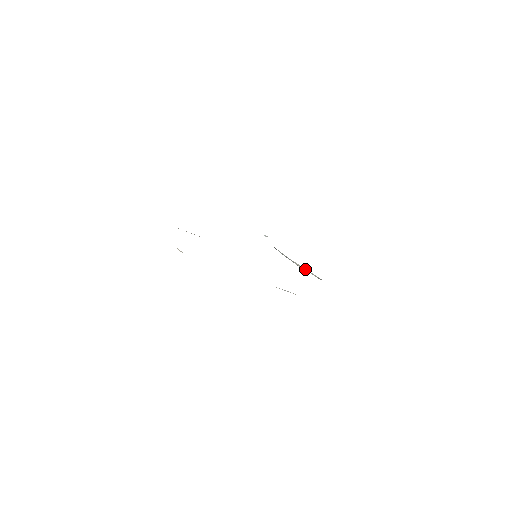
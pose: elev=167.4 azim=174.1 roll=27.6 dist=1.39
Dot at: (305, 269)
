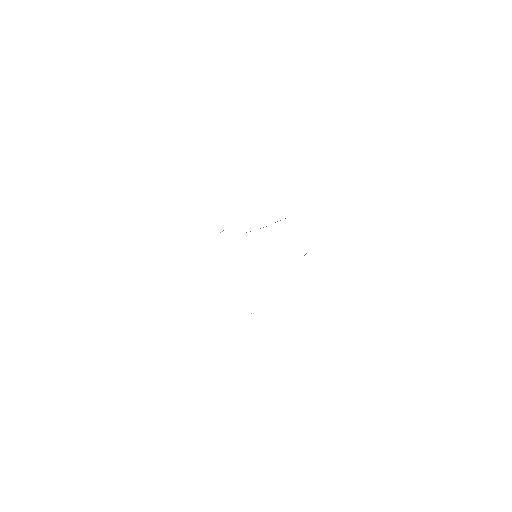
Dot at: occluded
